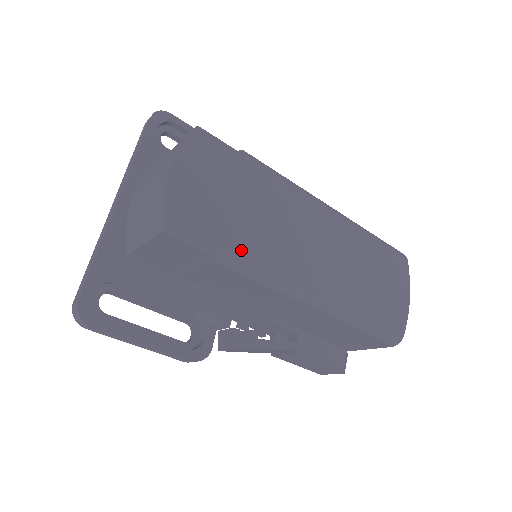
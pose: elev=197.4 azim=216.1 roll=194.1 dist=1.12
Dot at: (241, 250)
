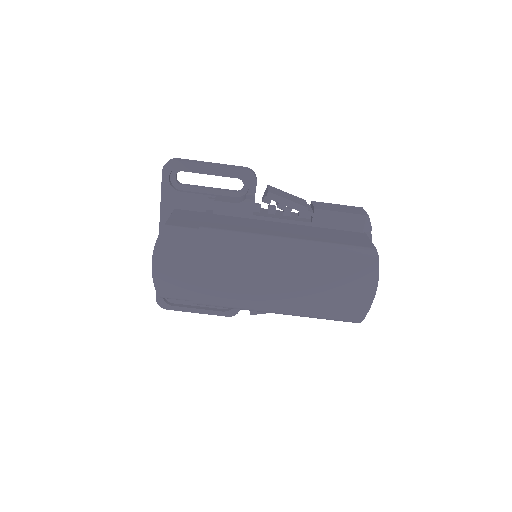
Dot at: (208, 299)
